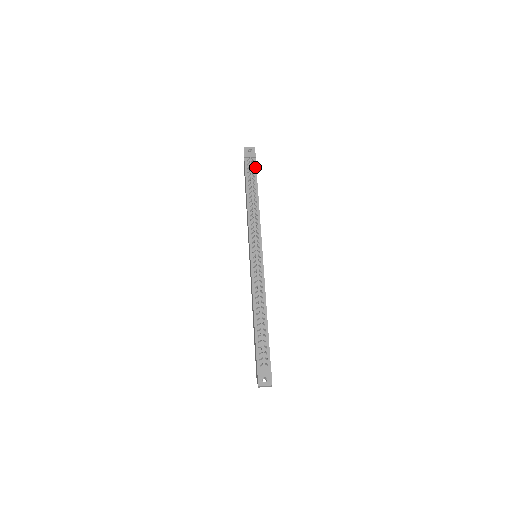
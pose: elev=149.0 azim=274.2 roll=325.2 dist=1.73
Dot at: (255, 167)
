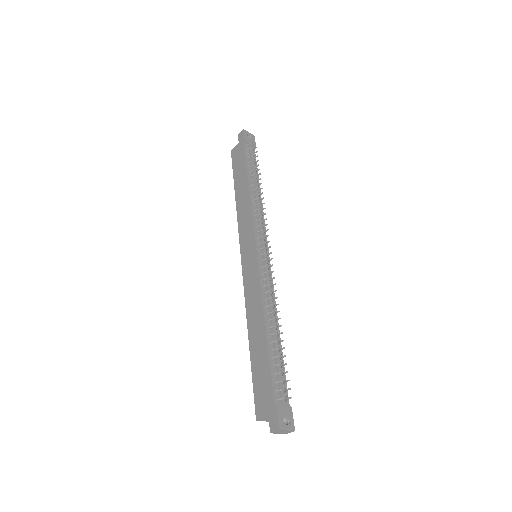
Dot at: occluded
